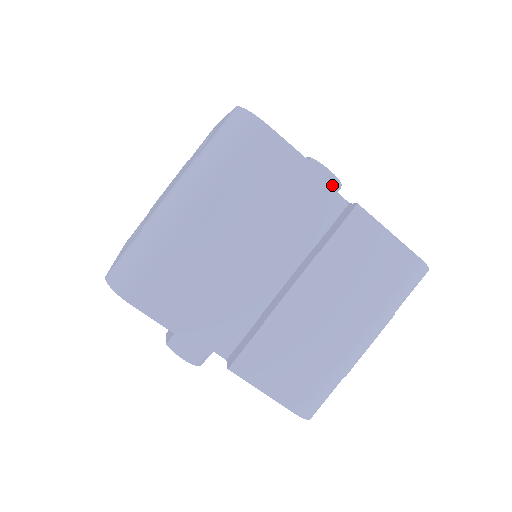
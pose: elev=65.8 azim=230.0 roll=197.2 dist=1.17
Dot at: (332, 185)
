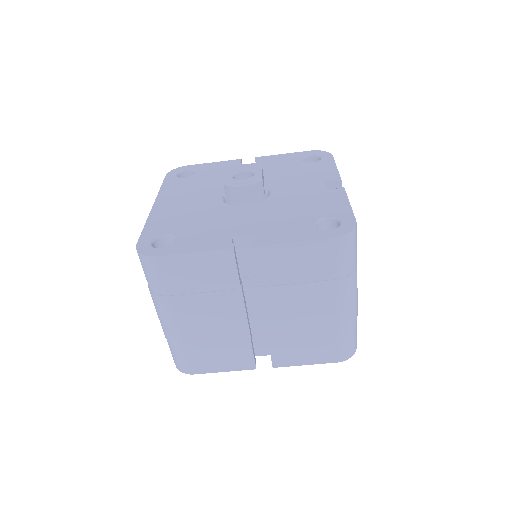
Dot at: (226, 251)
